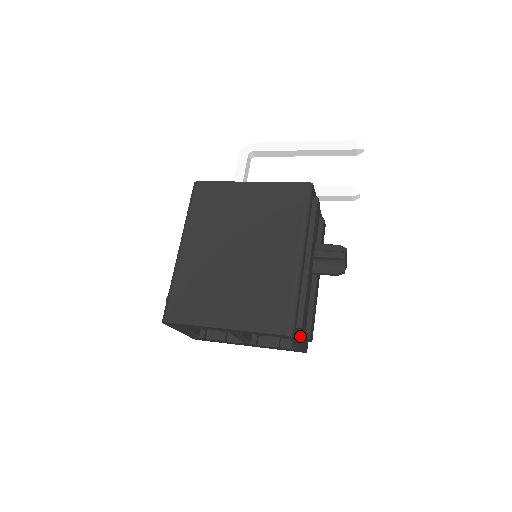
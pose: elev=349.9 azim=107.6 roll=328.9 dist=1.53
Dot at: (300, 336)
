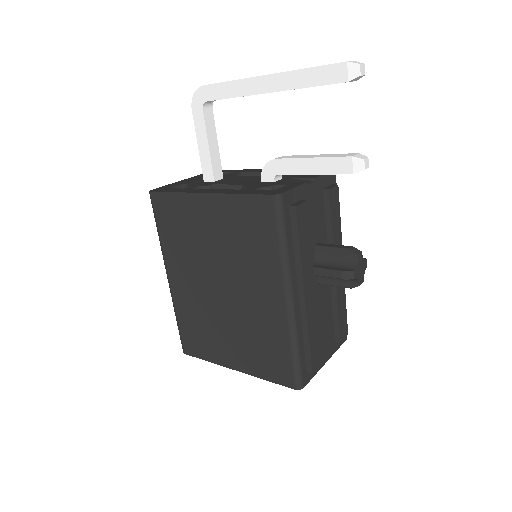
Dot at: occluded
